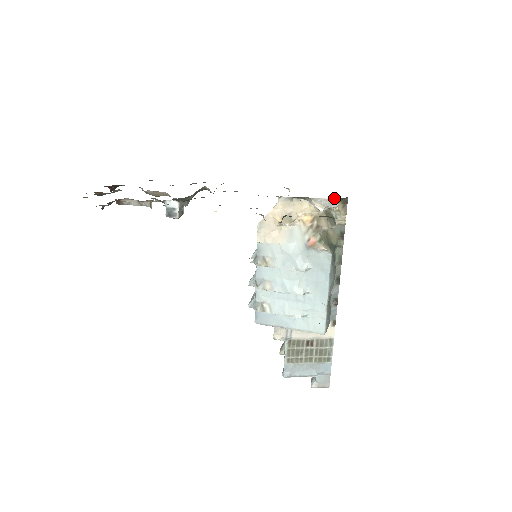
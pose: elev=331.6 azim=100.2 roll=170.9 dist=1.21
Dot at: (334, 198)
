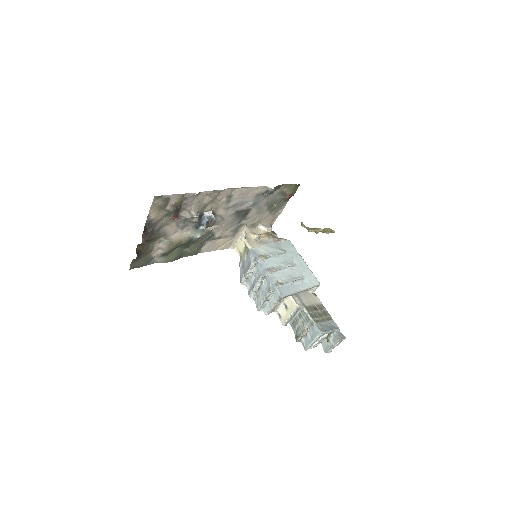
Dot at: (268, 224)
